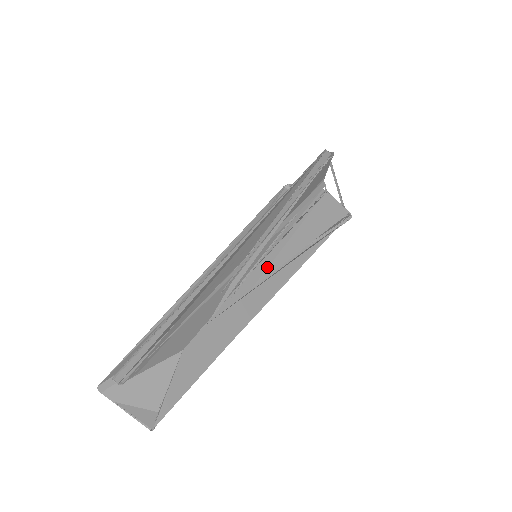
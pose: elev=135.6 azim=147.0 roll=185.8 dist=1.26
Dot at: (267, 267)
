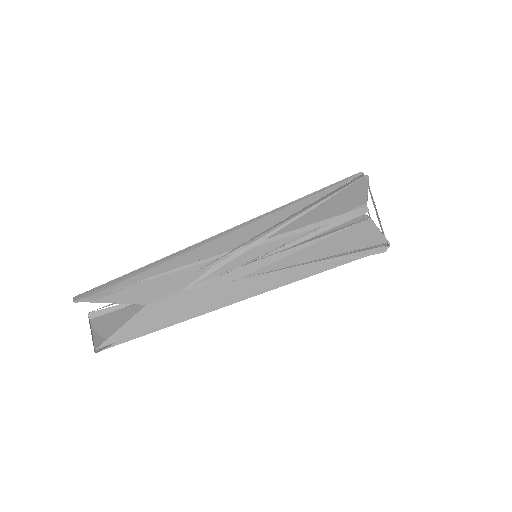
Dot at: (261, 267)
